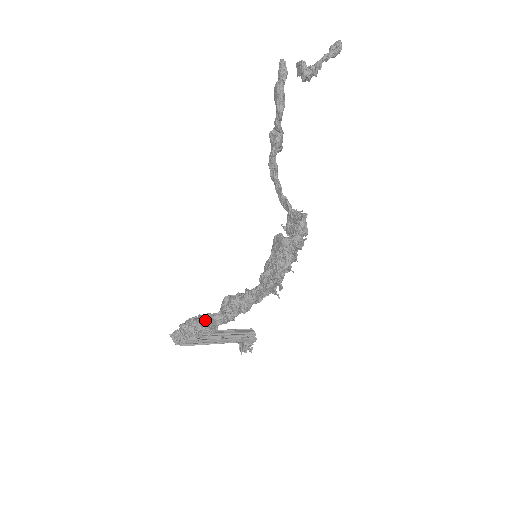
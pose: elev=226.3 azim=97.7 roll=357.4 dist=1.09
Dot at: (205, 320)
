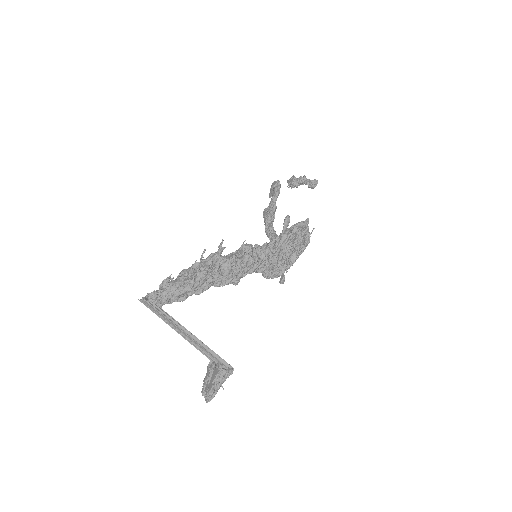
Dot at: (210, 255)
